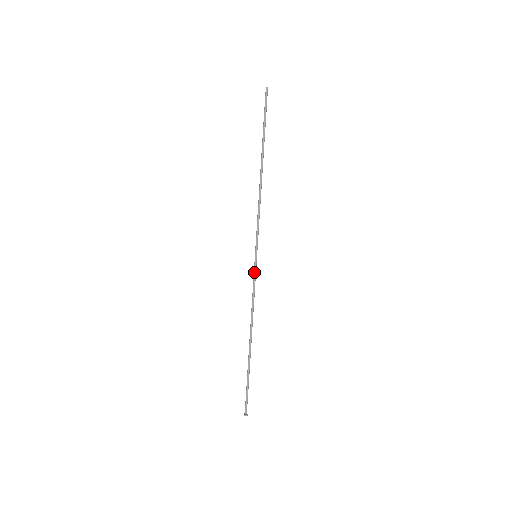
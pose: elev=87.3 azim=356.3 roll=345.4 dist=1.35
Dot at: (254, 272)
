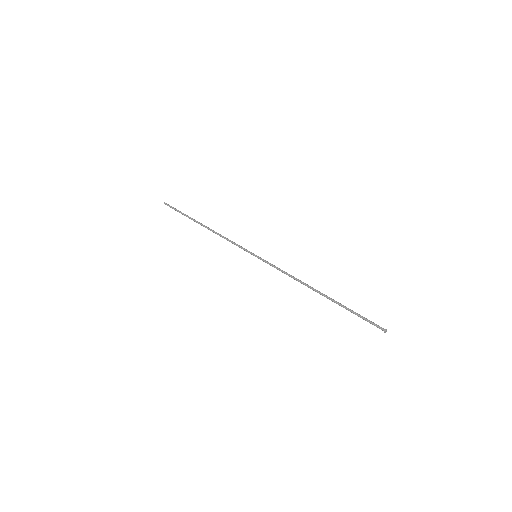
Dot at: (267, 261)
